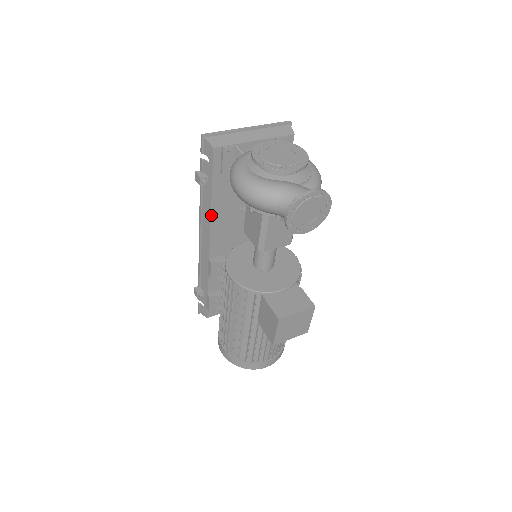
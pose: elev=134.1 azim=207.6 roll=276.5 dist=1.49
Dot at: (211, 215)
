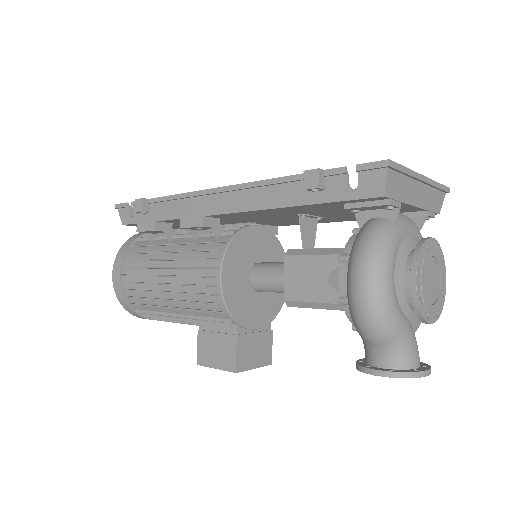
Dot at: (270, 208)
